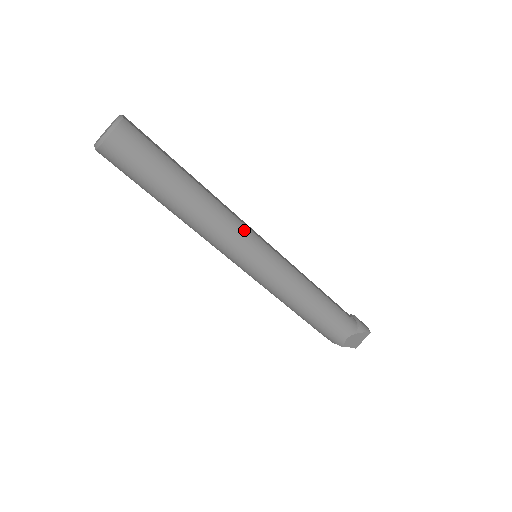
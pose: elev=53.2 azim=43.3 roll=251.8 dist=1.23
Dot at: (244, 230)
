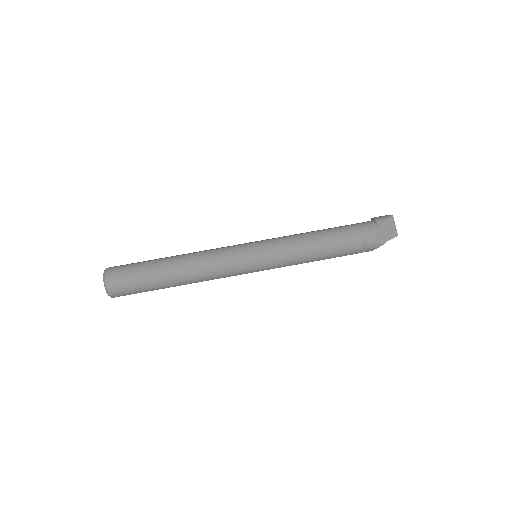
Dot at: (226, 251)
